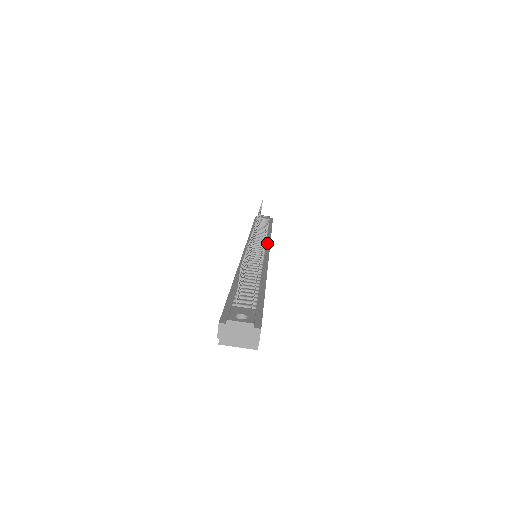
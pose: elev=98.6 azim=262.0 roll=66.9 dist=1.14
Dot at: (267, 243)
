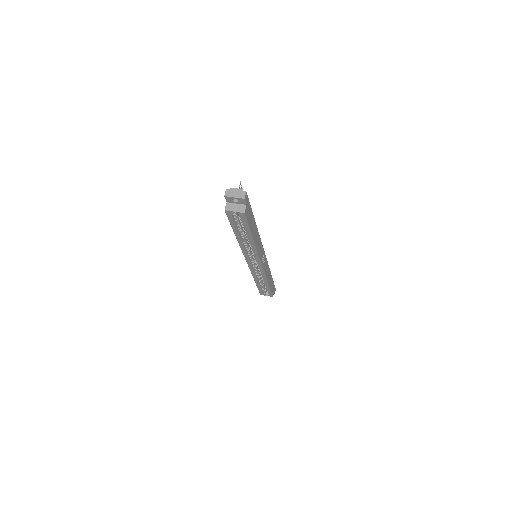
Dot at: occluded
